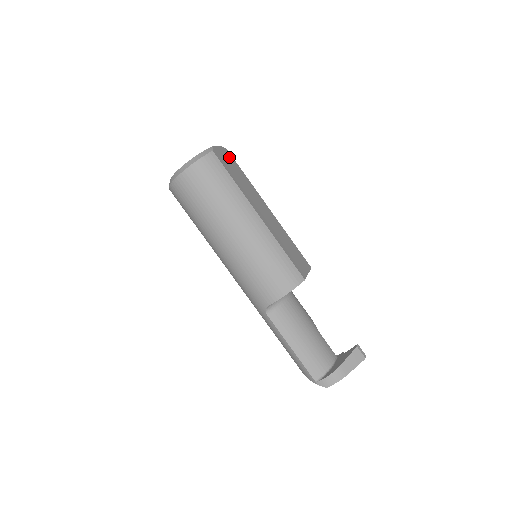
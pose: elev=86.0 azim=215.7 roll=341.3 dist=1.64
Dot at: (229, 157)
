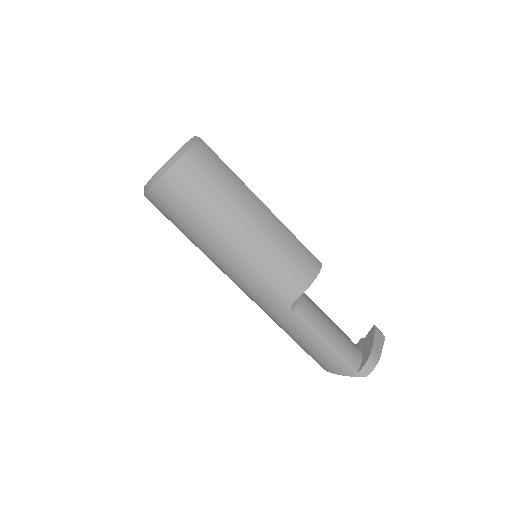
Dot at: occluded
